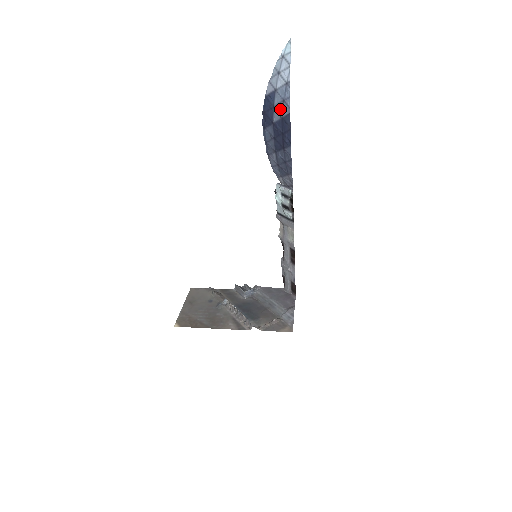
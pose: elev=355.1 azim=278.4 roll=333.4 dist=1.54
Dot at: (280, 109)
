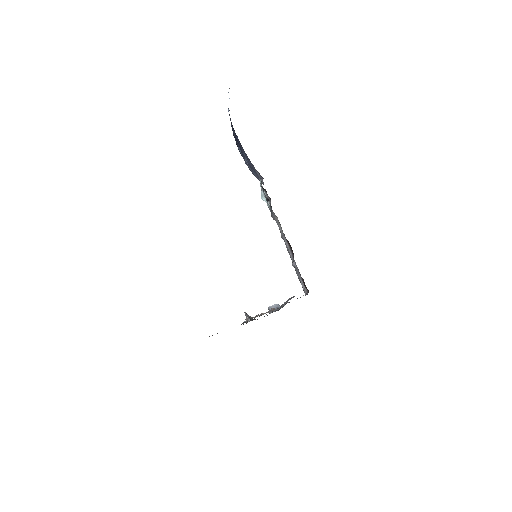
Dot at: (230, 120)
